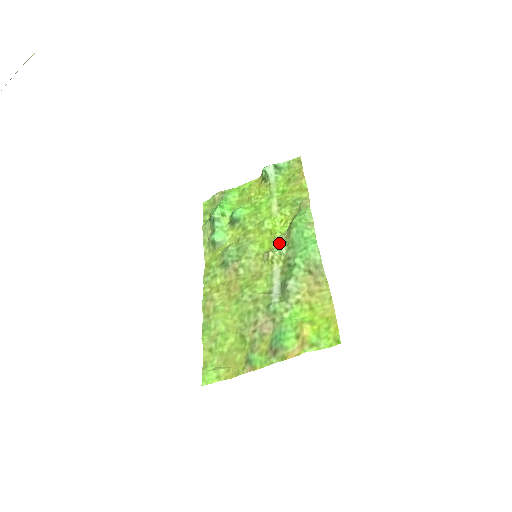
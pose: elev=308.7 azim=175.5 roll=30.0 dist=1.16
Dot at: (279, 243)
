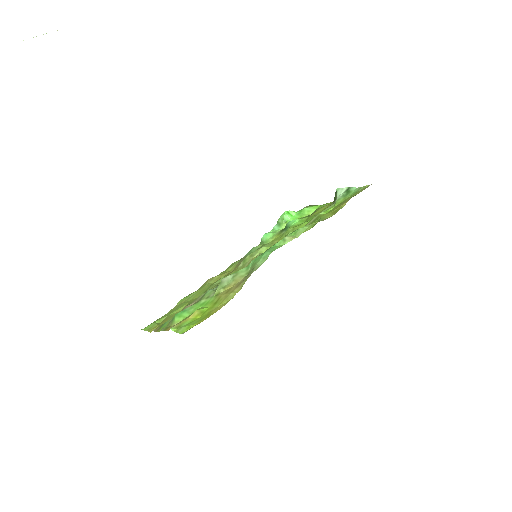
Dot at: occluded
